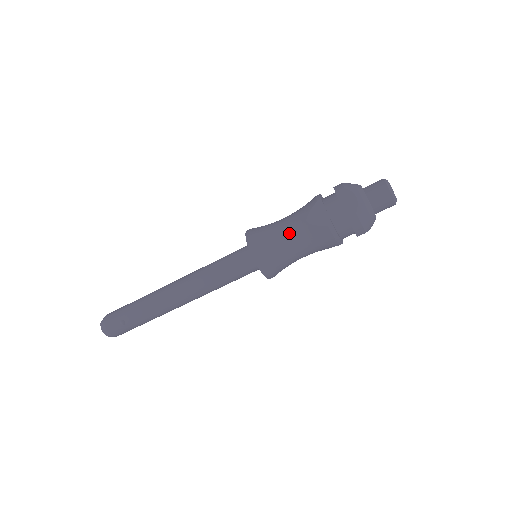
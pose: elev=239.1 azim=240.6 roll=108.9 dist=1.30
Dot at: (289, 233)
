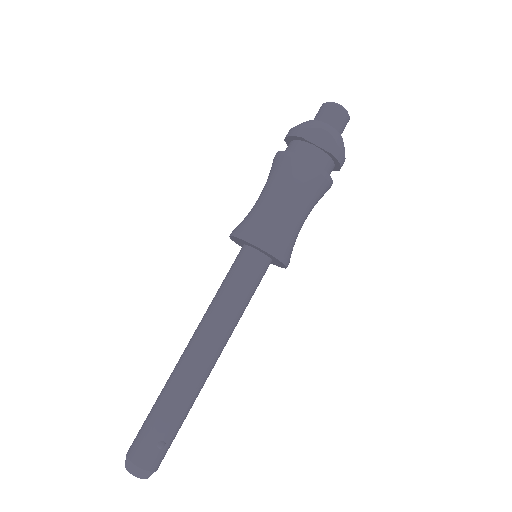
Dot at: (287, 206)
